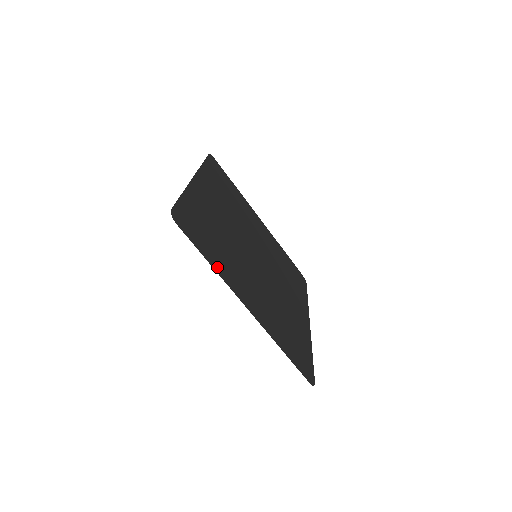
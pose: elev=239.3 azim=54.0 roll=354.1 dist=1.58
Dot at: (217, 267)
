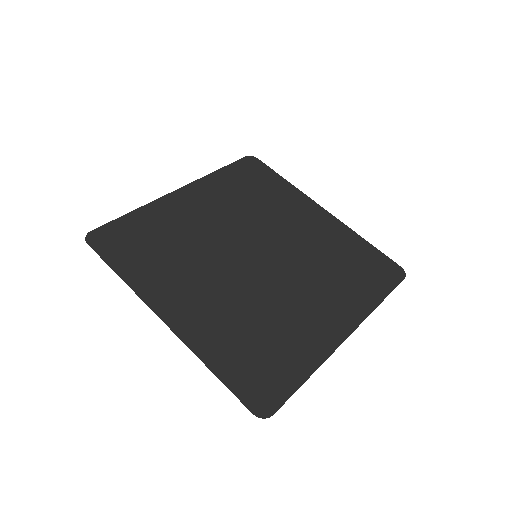
Dot at: (133, 278)
